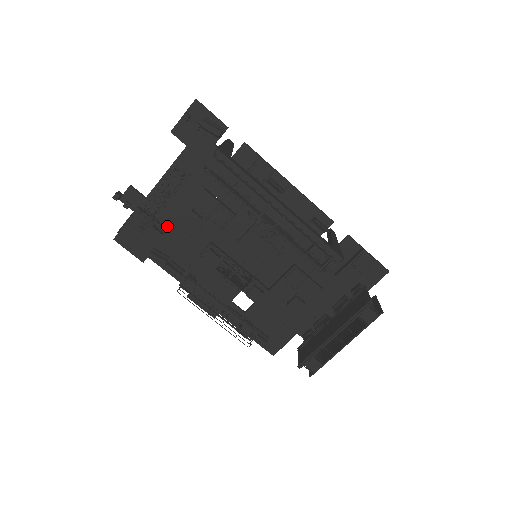
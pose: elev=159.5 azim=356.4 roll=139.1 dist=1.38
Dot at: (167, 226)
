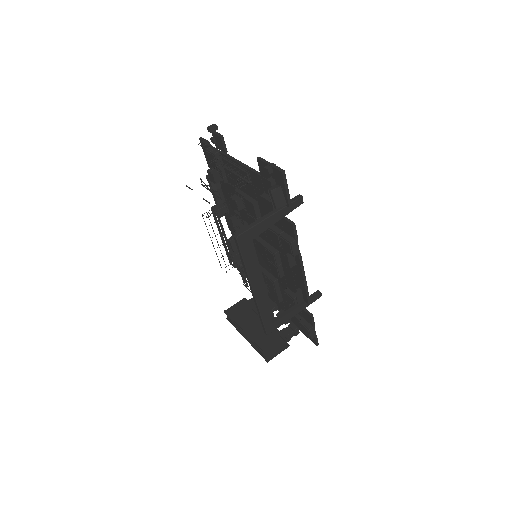
Dot at: (228, 178)
